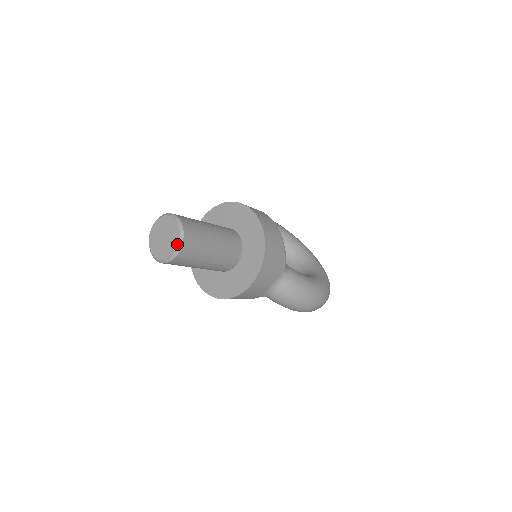
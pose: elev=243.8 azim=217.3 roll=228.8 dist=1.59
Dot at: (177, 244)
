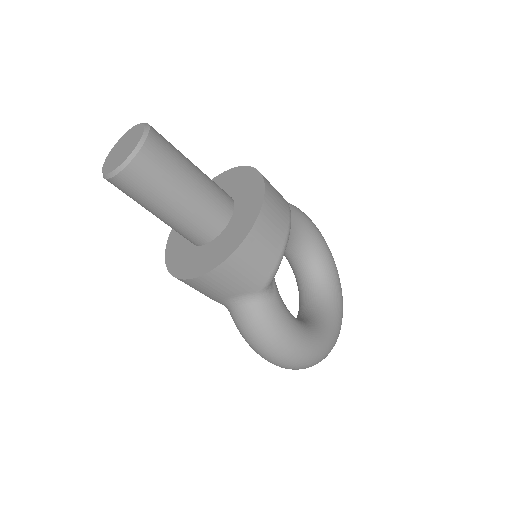
Dot at: (122, 161)
